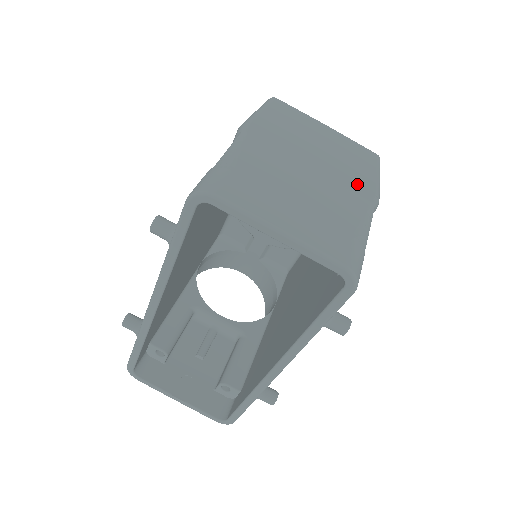
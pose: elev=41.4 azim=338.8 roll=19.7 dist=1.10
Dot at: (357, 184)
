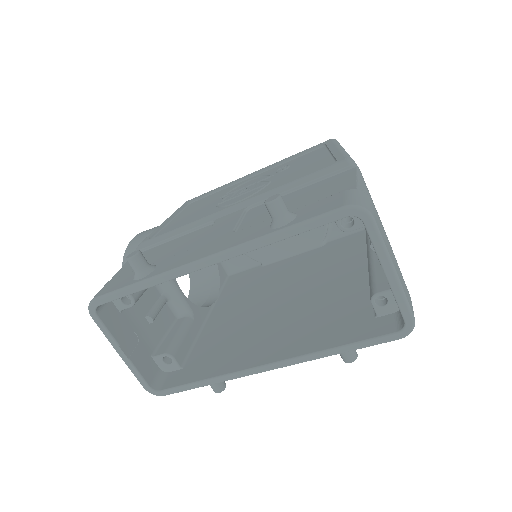
Dot at: occluded
